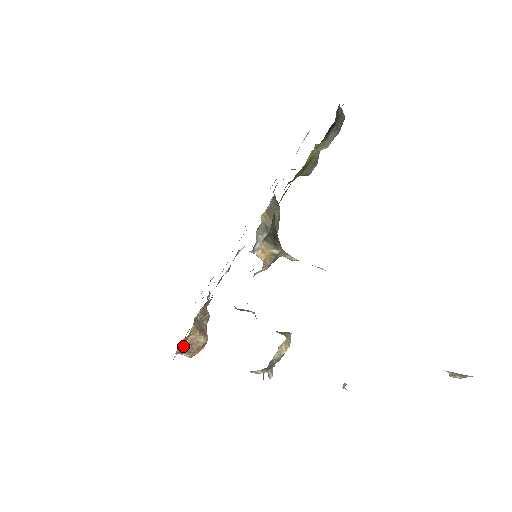
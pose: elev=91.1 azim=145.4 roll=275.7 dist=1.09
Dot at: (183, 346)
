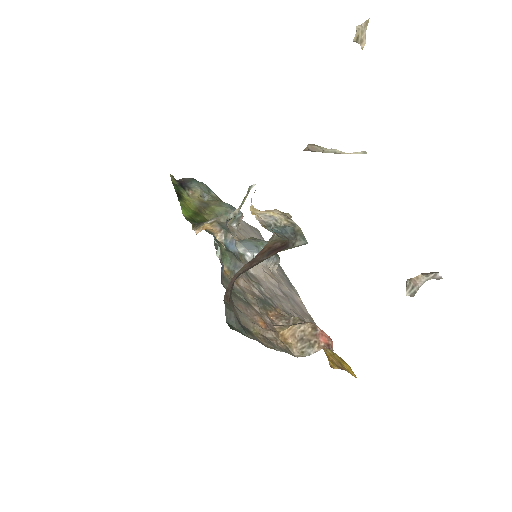
Dot at: (297, 348)
